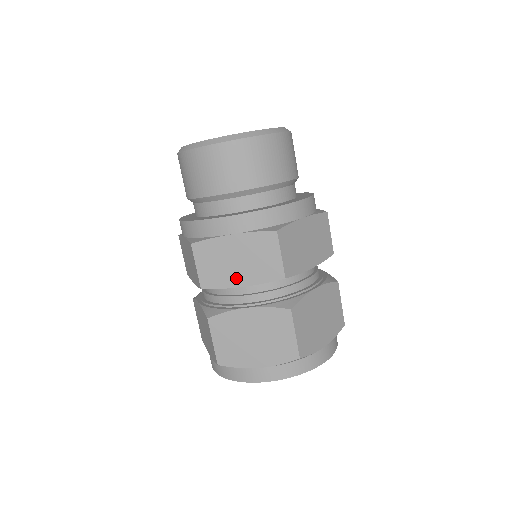
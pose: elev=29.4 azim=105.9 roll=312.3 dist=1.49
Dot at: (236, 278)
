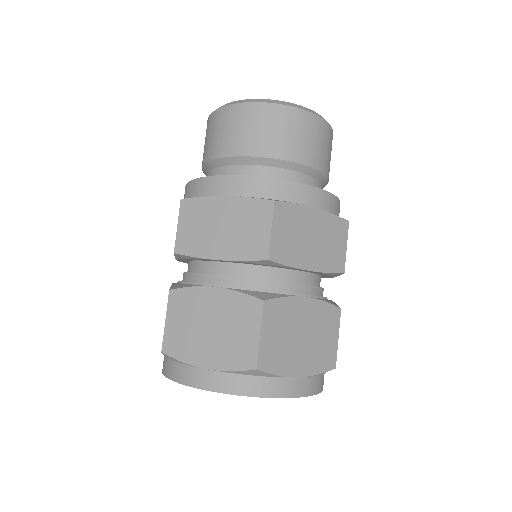
Dot at: (305, 258)
